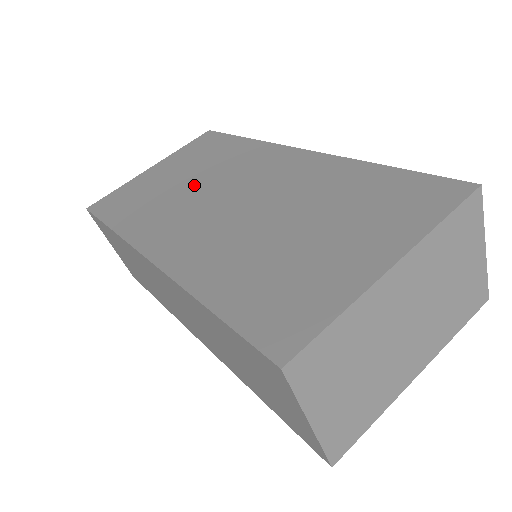
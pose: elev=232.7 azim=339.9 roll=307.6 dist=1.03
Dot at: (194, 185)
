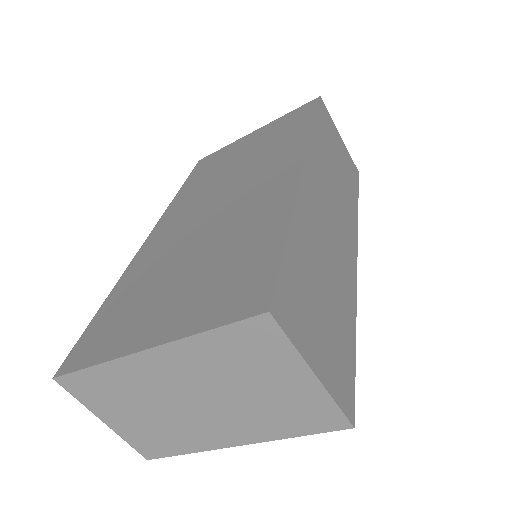
Dot at: (235, 170)
